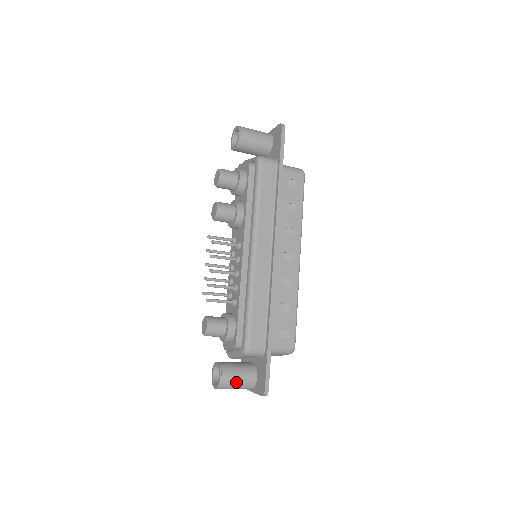
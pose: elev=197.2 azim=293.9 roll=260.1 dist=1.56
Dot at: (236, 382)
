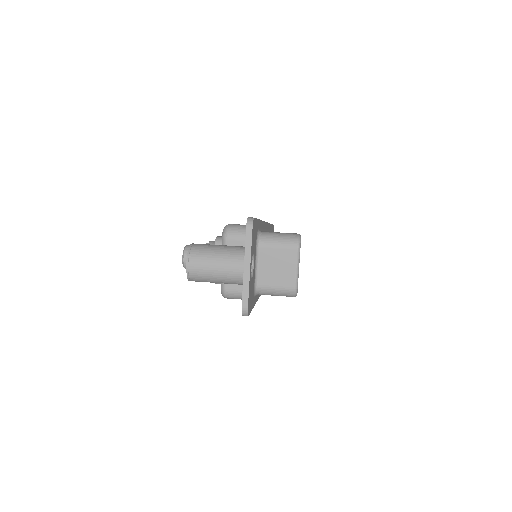
Dot at: occluded
